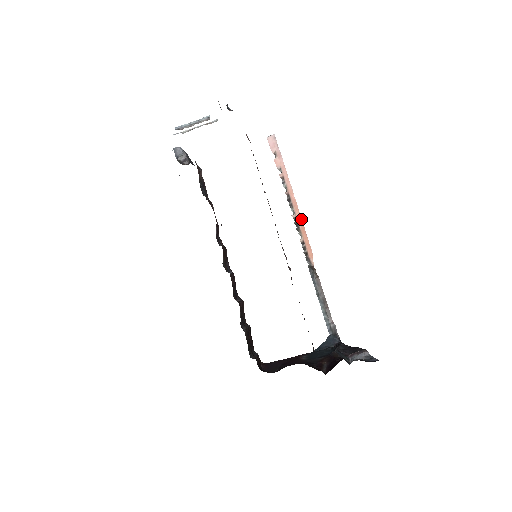
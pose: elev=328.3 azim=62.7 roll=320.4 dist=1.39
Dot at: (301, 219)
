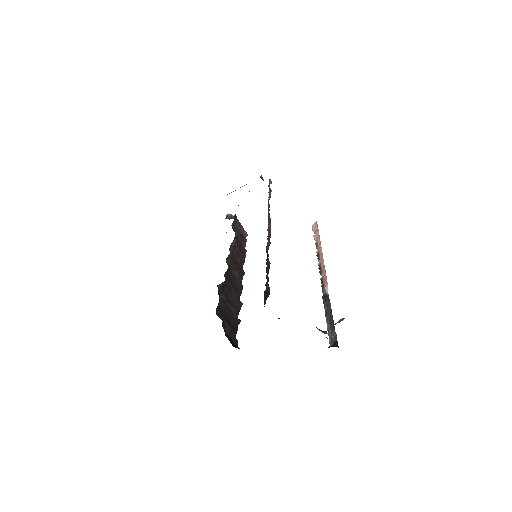
Dot at: (323, 262)
